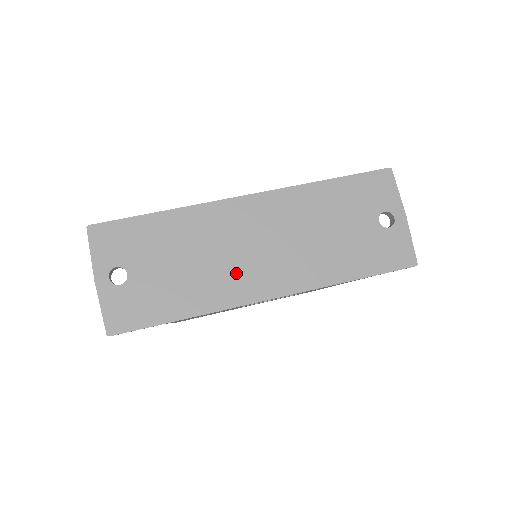
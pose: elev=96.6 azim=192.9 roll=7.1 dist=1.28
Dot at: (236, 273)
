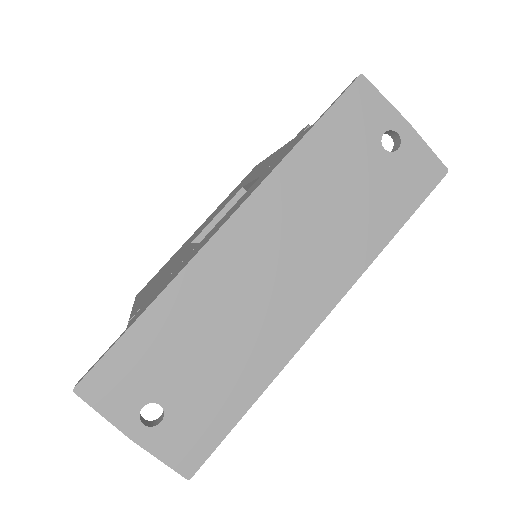
Dot at: (274, 317)
